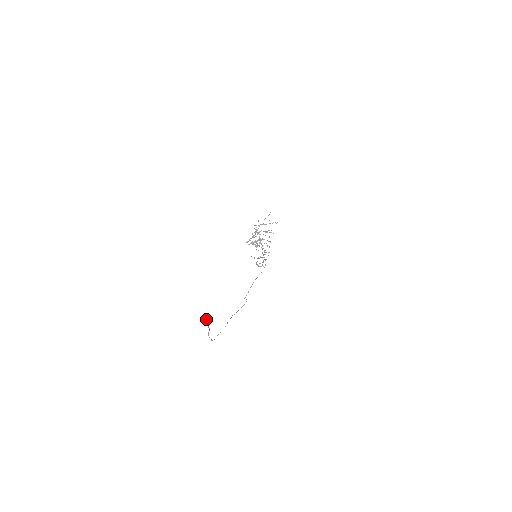
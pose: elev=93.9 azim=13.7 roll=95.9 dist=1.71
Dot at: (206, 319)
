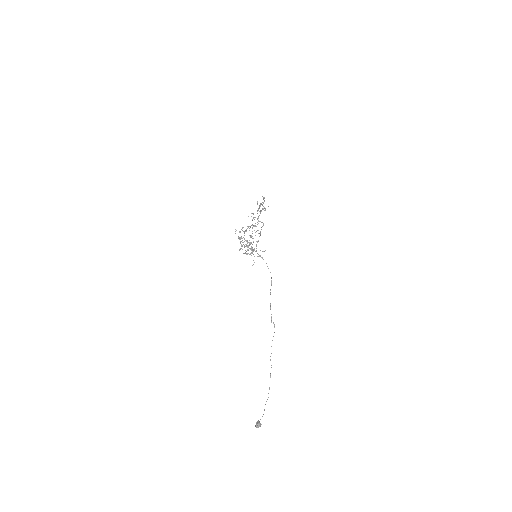
Dot at: (257, 427)
